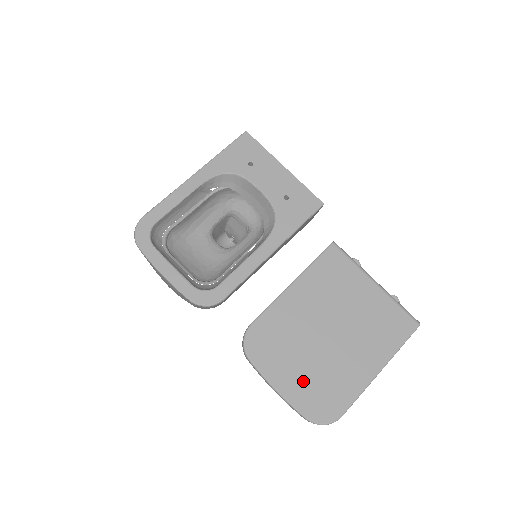
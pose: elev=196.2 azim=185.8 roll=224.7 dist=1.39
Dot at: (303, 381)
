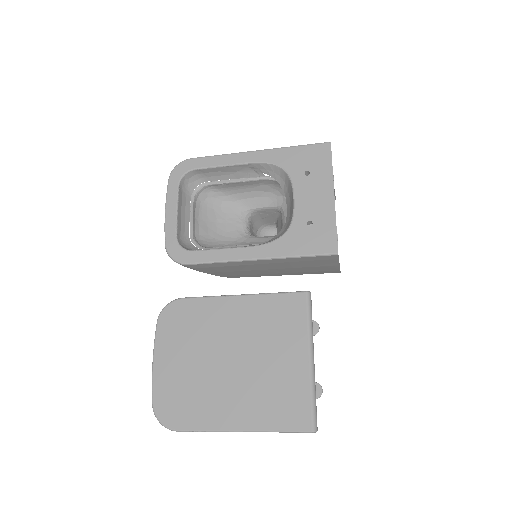
Dot at: (176, 375)
